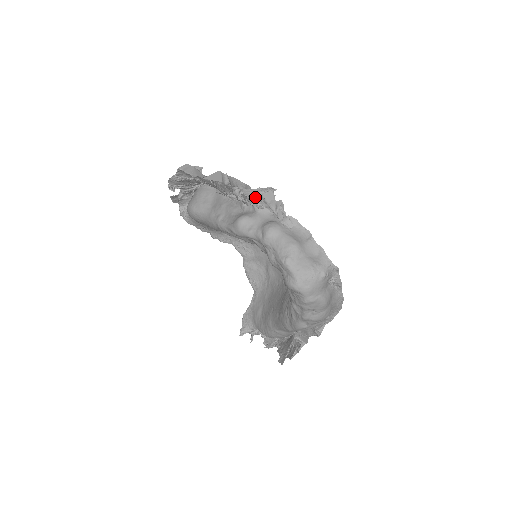
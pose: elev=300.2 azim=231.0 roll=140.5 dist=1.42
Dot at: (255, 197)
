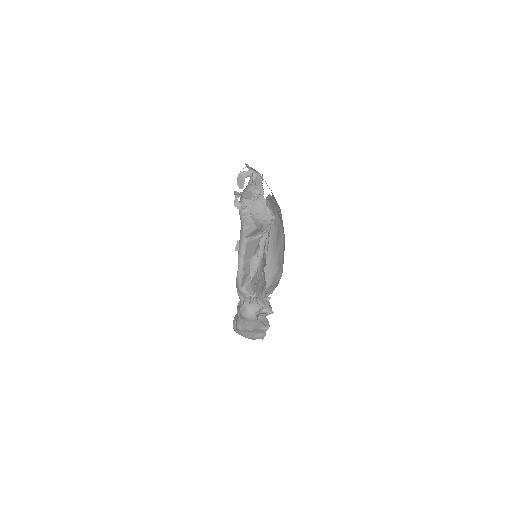
Dot at: occluded
